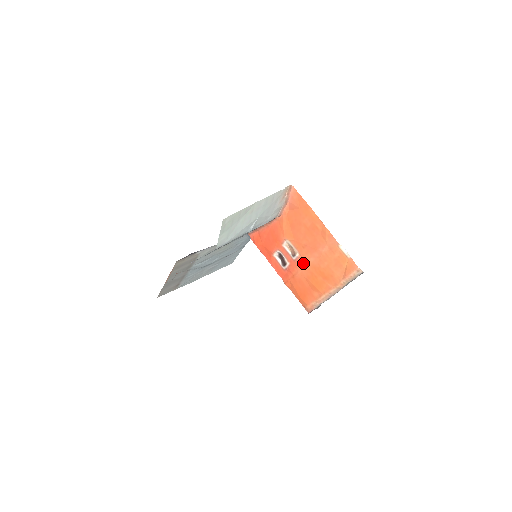
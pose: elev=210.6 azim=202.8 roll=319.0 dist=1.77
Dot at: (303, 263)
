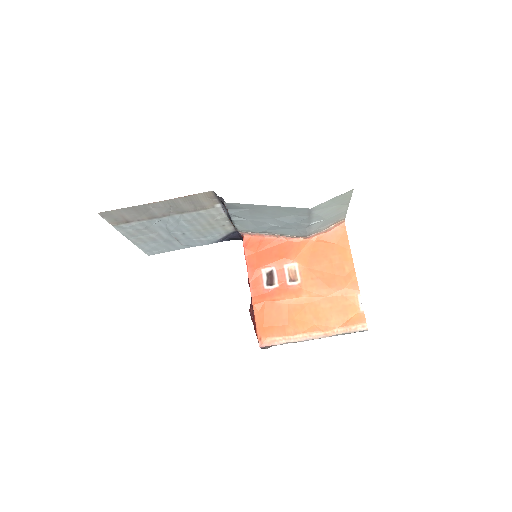
Dot at: (299, 293)
